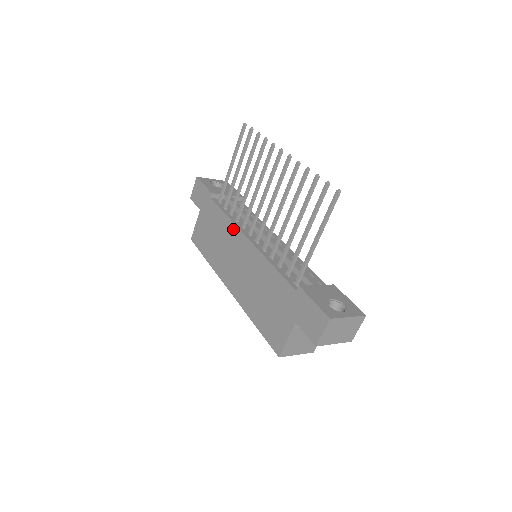
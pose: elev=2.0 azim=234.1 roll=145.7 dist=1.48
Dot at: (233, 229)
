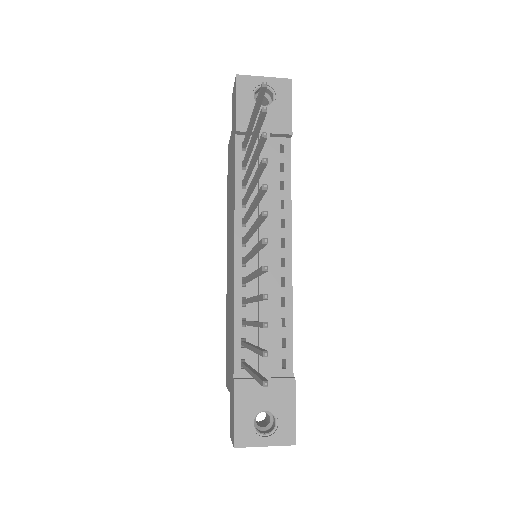
Dot at: (233, 216)
